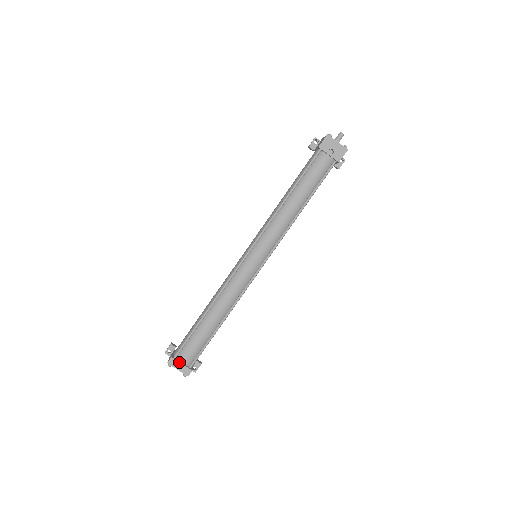
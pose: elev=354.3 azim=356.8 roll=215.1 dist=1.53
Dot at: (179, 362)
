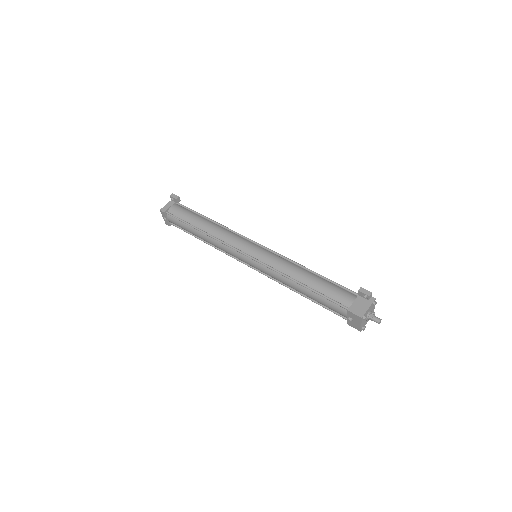
Dot at: (166, 218)
